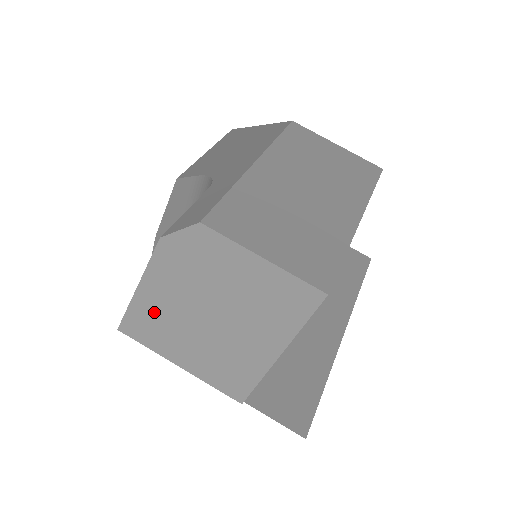
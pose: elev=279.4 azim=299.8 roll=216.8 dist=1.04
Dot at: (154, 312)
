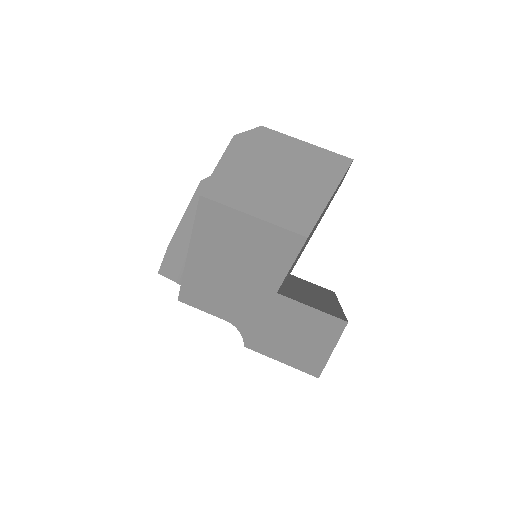
Dot at: (231, 180)
